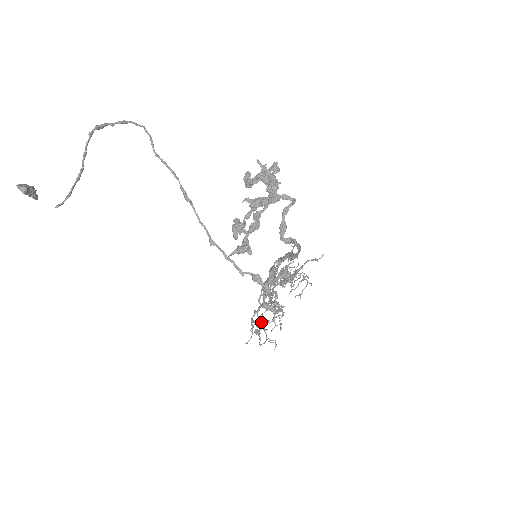
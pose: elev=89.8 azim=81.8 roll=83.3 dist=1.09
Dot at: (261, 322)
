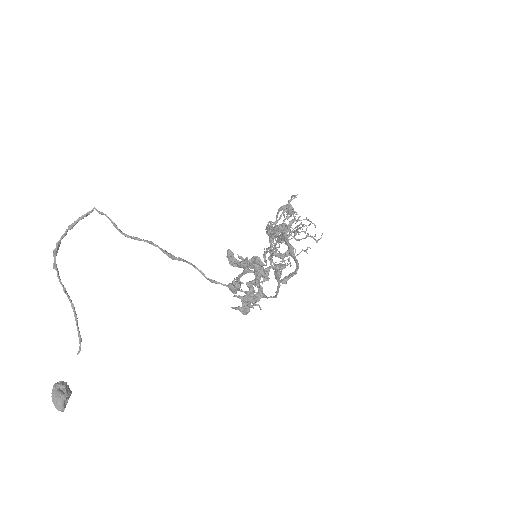
Dot at: occluded
